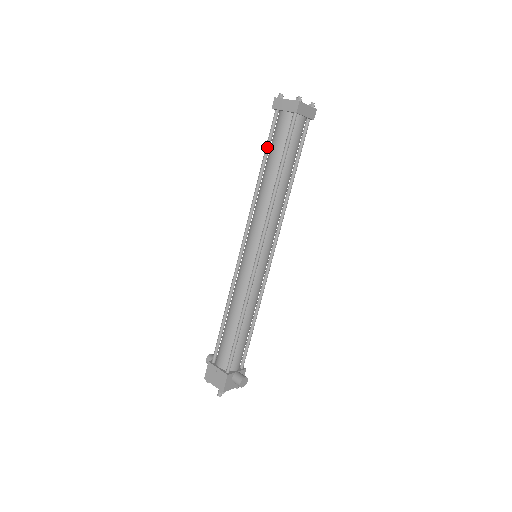
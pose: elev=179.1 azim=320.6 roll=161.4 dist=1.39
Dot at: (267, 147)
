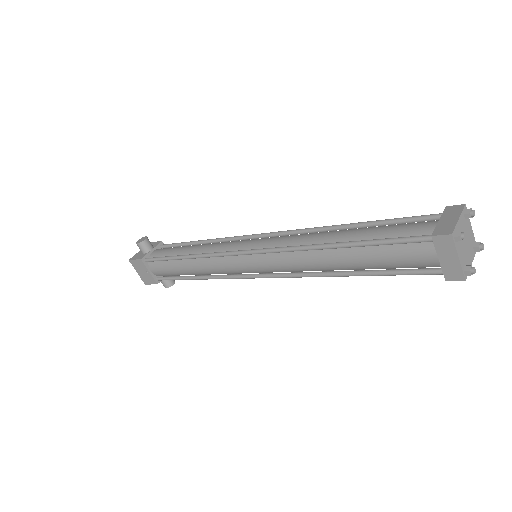
Dot at: (373, 245)
